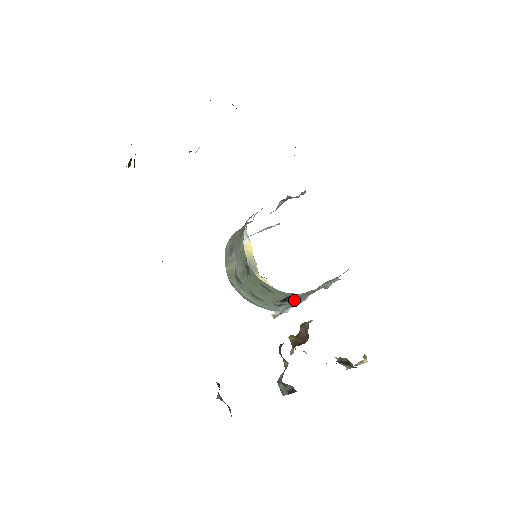
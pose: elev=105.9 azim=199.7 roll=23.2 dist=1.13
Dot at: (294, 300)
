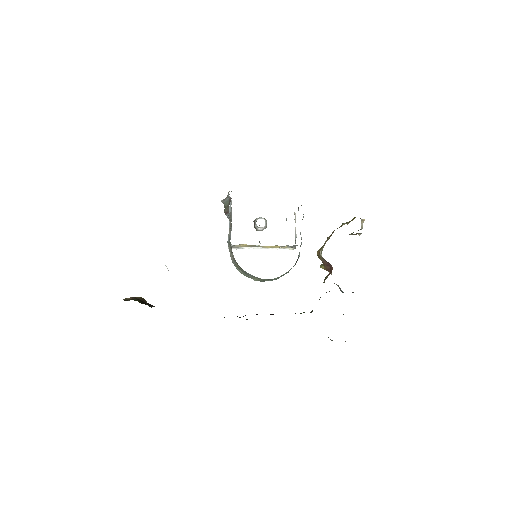
Dot at: occluded
